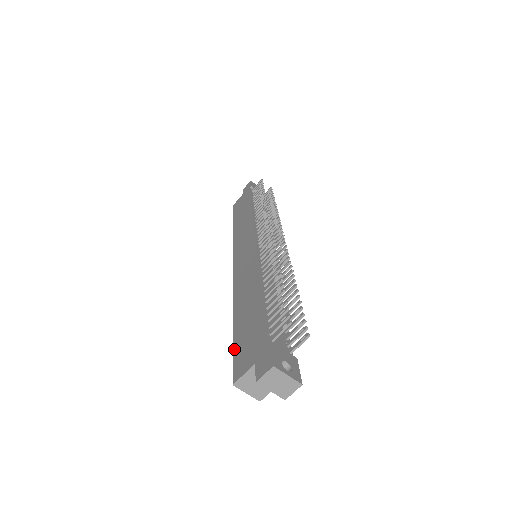
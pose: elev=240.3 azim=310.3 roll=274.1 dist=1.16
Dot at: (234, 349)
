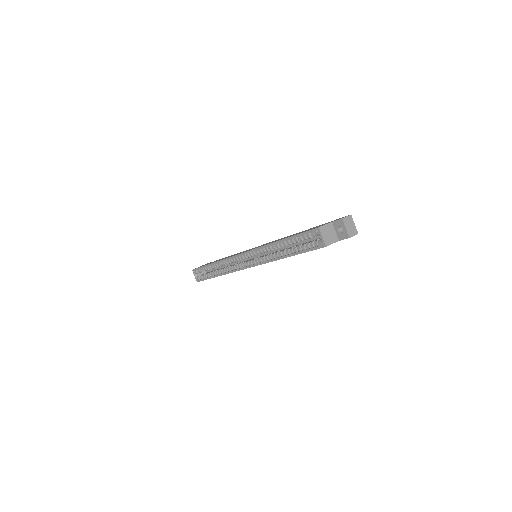
Dot at: (301, 233)
